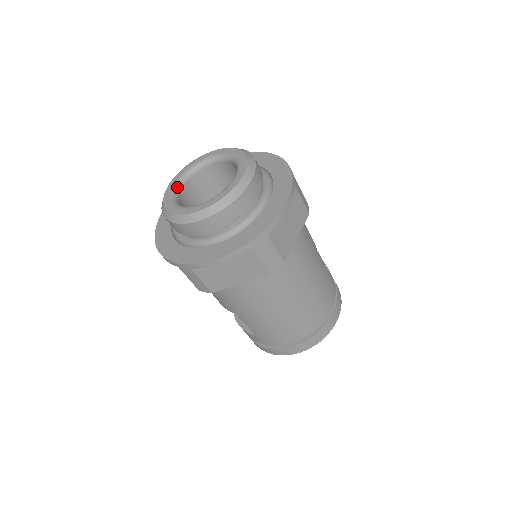
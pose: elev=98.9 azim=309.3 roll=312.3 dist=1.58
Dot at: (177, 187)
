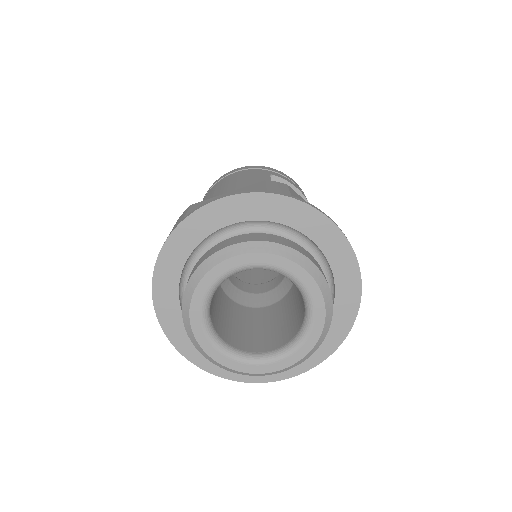
Dot at: (207, 317)
